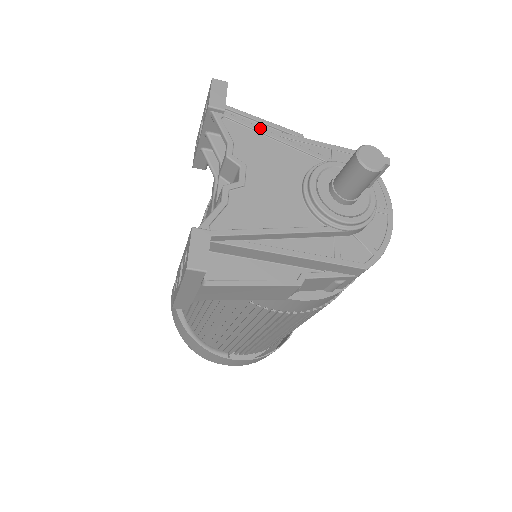
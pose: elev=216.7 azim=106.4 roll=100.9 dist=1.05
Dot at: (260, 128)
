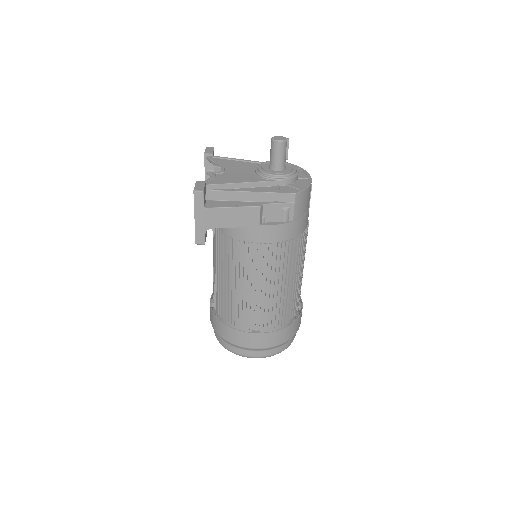
Dot at: (232, 158)
